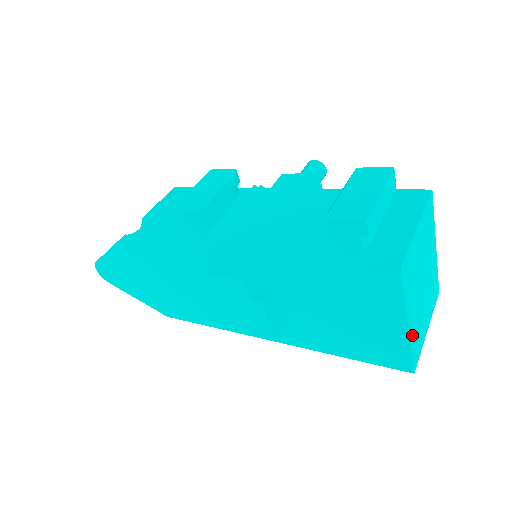
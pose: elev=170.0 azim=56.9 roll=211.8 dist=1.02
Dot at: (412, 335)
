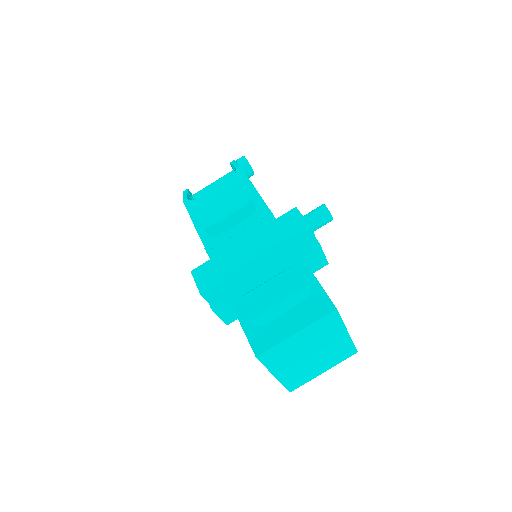
Dot at: (285, 378)
